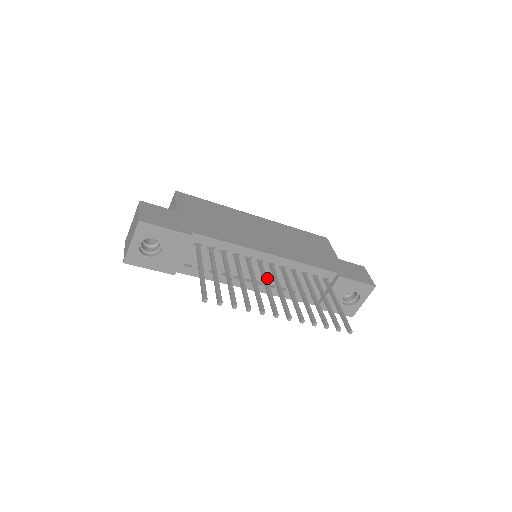
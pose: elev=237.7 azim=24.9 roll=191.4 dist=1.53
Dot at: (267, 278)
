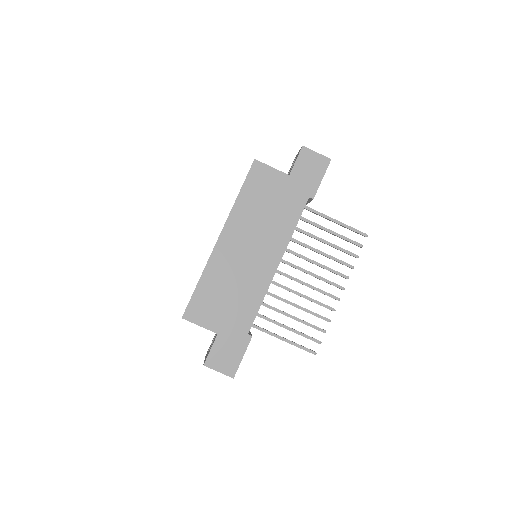
Dot at: occluded
